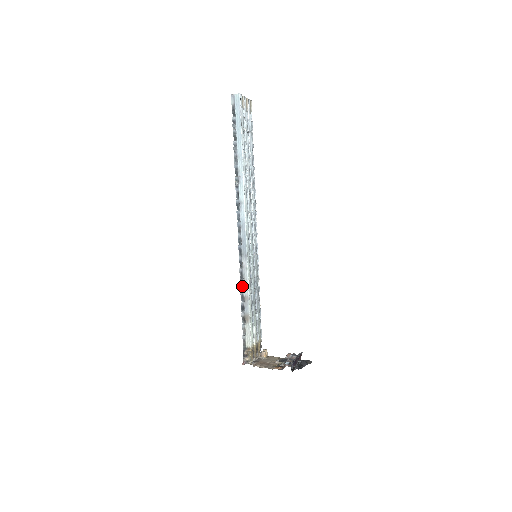
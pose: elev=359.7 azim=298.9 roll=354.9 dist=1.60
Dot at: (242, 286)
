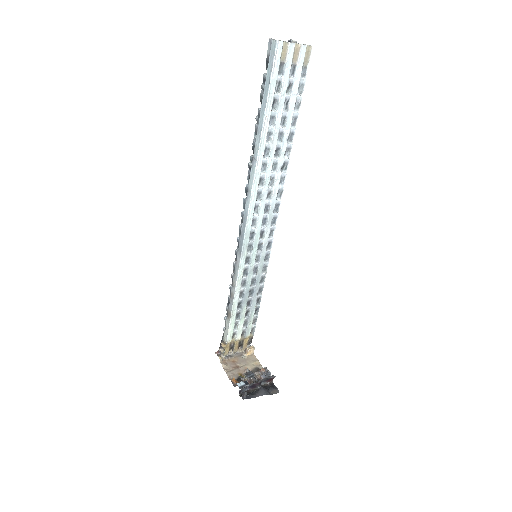
Dot at: (233, 281)
